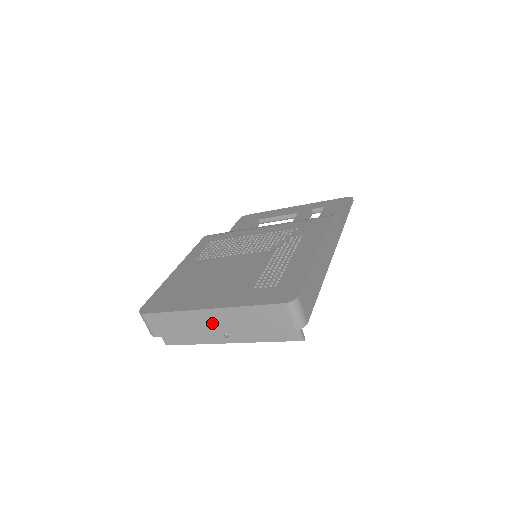
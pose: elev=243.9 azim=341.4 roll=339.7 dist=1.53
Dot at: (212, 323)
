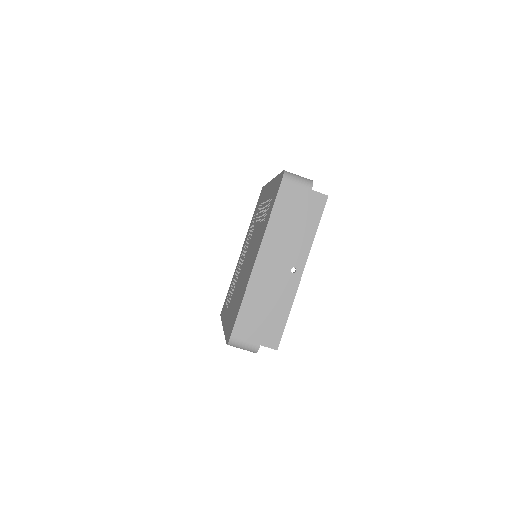
Dot at: (272, 266)
